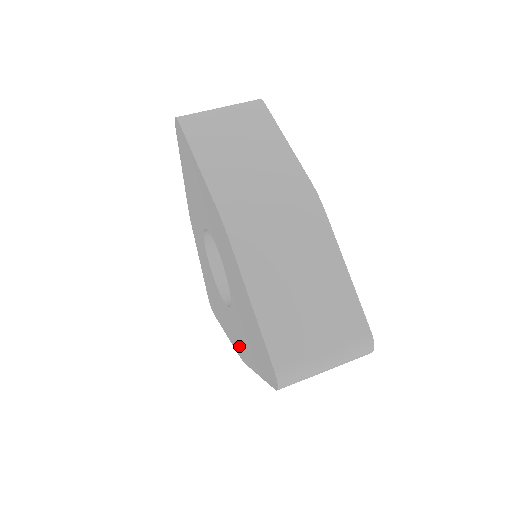
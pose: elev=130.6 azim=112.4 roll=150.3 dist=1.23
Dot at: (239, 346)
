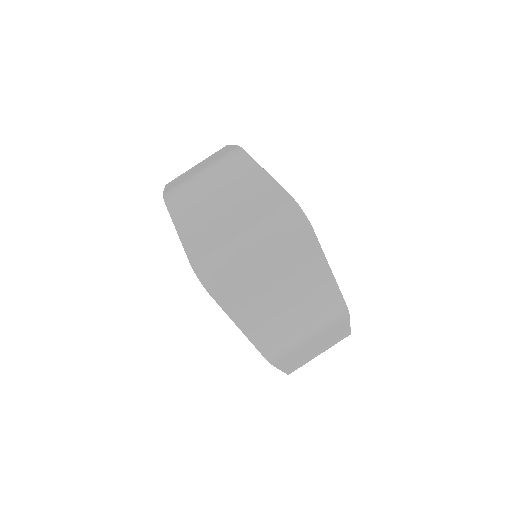
Dot at: occluded
